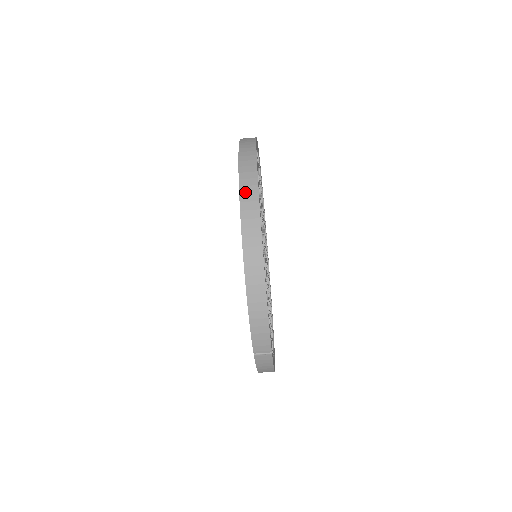
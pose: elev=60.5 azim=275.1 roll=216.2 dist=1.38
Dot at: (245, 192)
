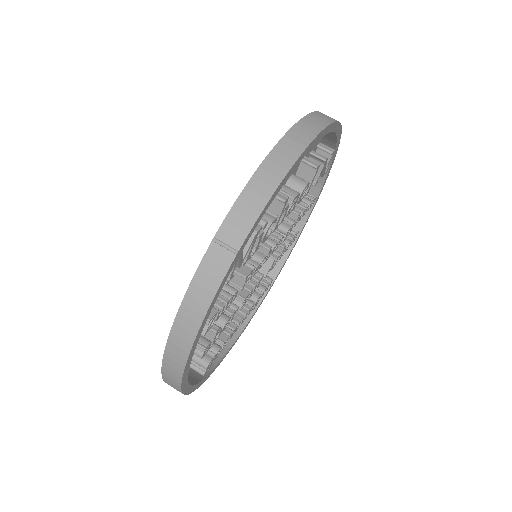
Dot at: occluded
